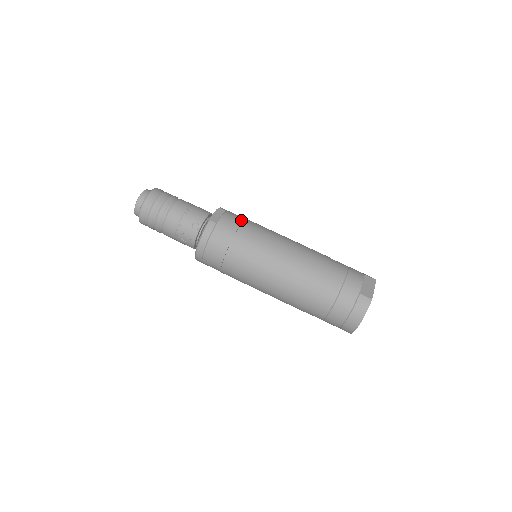
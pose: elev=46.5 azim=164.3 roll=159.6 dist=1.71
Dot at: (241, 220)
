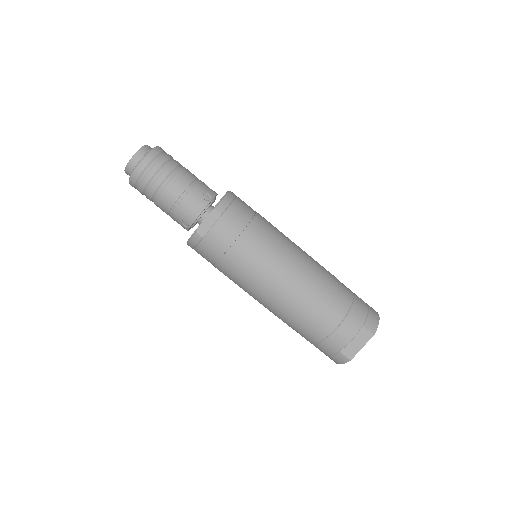
Dot at: (235, 236)
